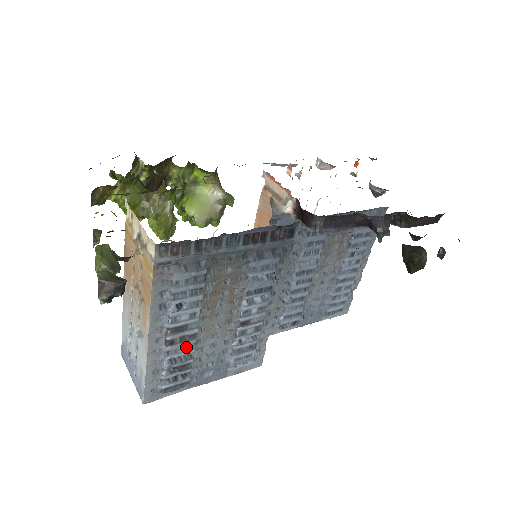
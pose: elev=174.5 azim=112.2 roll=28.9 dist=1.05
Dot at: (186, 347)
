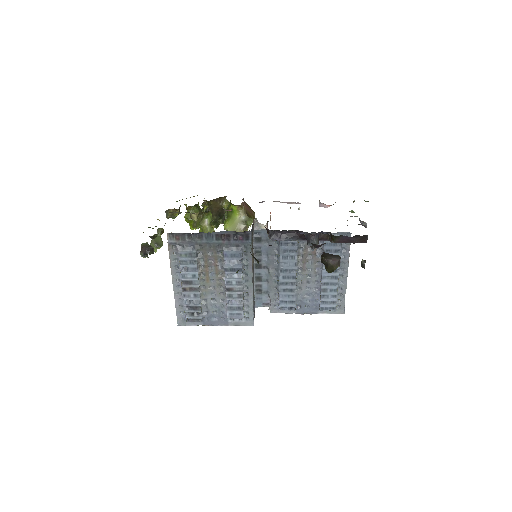
Dot at: (195, 295)
